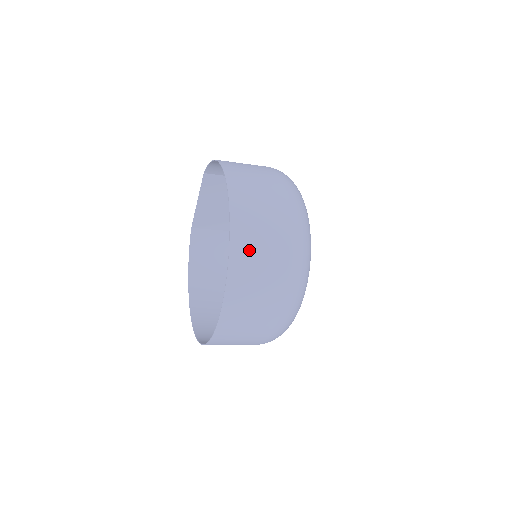
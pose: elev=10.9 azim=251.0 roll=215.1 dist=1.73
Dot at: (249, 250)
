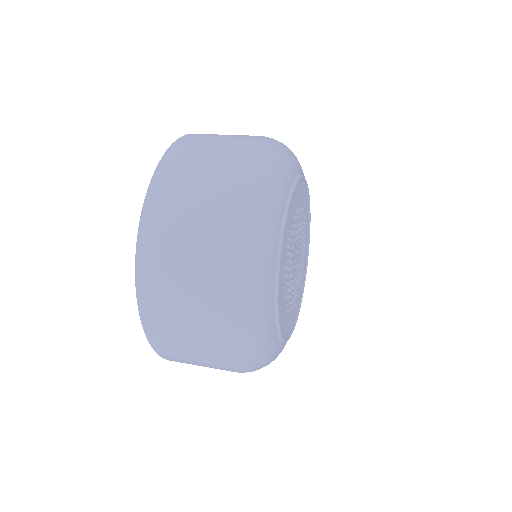
Dot at: (164, 324)
